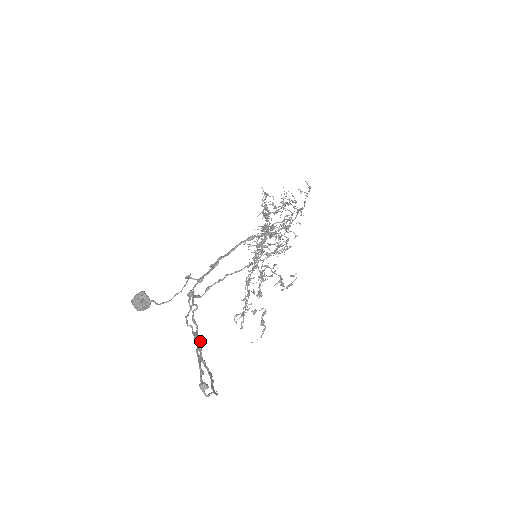
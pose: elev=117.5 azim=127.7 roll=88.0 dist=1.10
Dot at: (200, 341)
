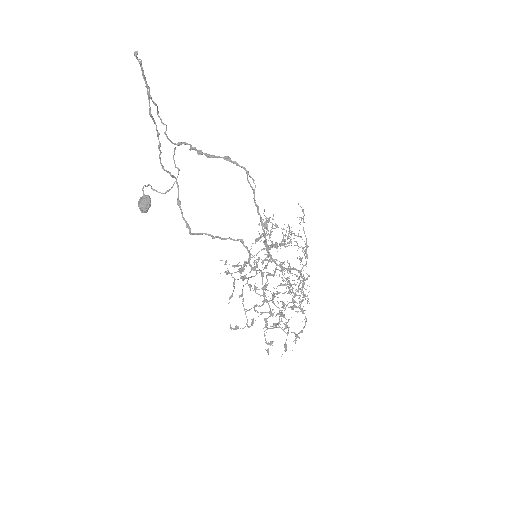
Dot at: (158, 132)
